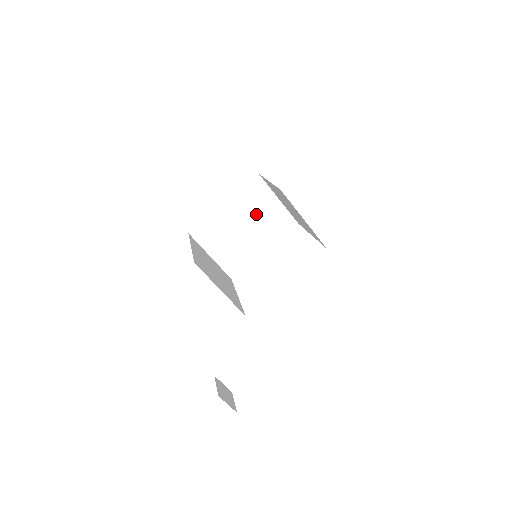
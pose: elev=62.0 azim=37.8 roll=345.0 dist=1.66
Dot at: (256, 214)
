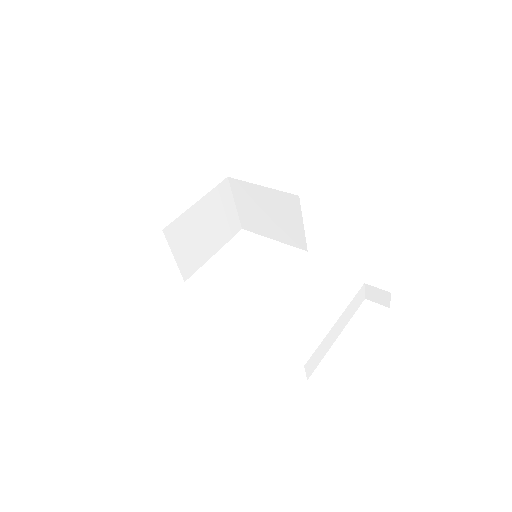
Dot at: (217, 216)
